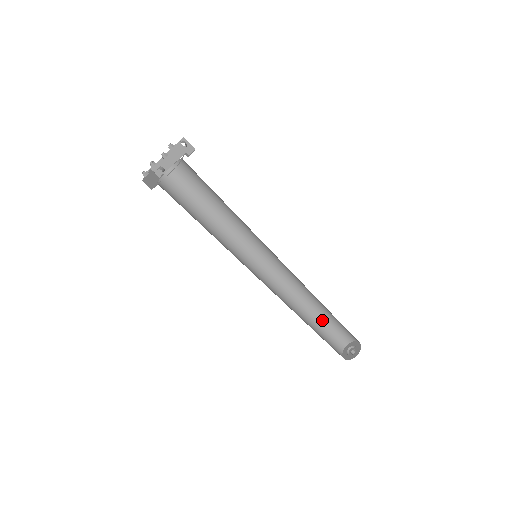
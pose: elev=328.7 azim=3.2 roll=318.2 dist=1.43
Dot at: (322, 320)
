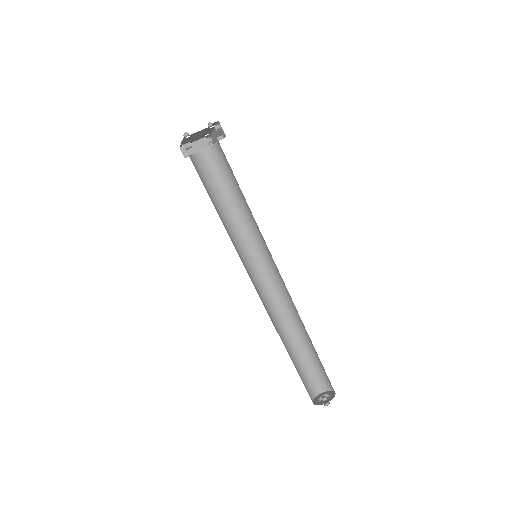
Dot at: (313, 351)
